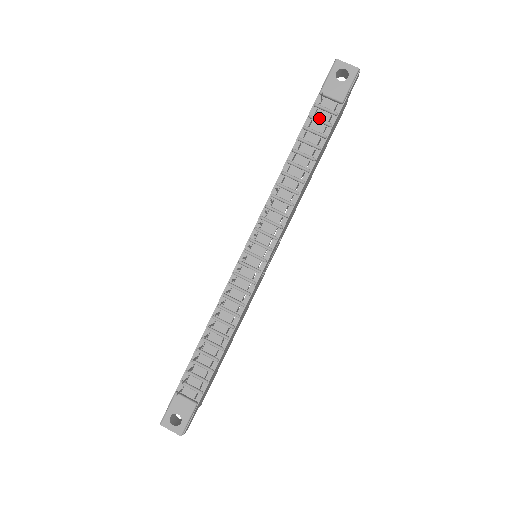
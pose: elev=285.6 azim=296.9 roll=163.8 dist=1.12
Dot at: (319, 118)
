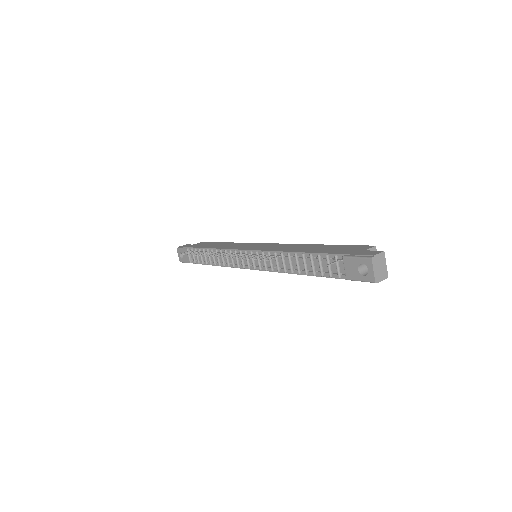
Dot at: (331, 264)
